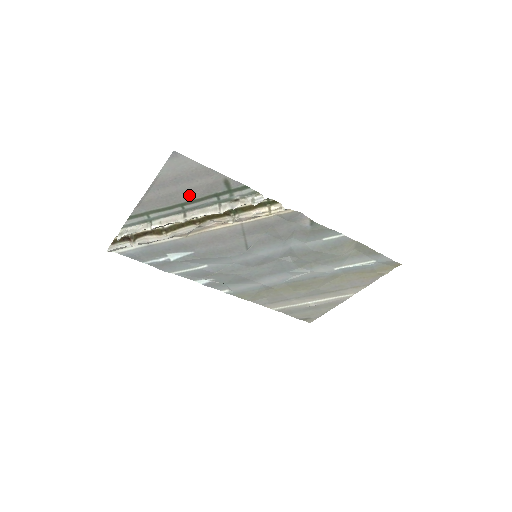
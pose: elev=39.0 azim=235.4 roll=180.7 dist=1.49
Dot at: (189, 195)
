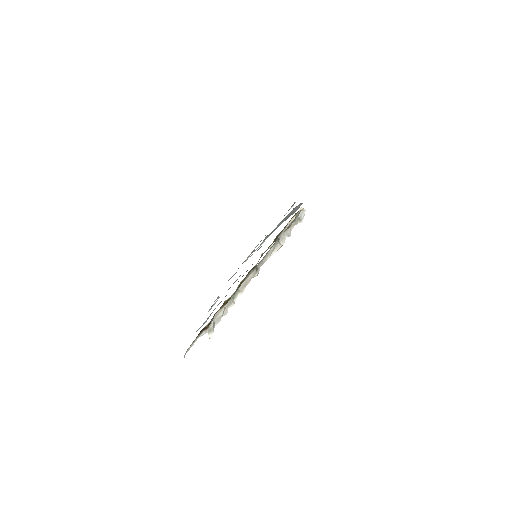
Dot at: occluded
